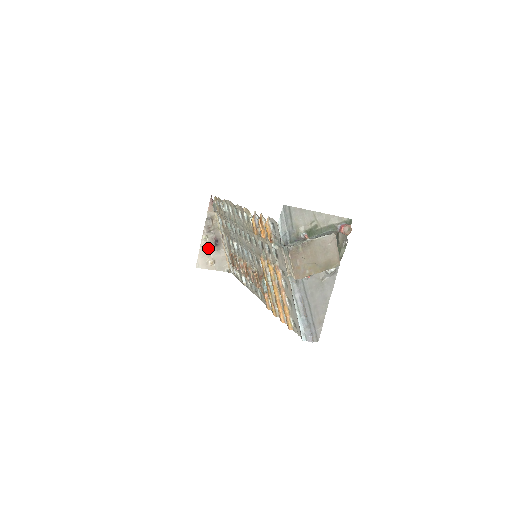
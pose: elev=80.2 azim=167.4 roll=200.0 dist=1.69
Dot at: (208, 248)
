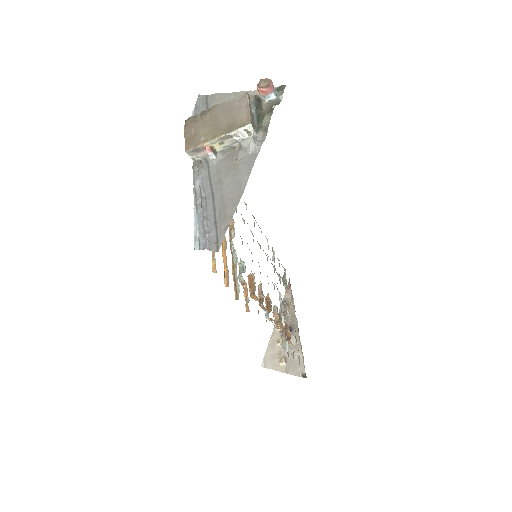
Dot at: (279, 341)
